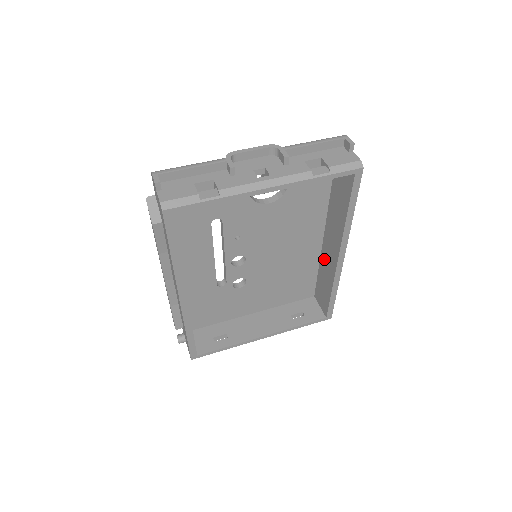
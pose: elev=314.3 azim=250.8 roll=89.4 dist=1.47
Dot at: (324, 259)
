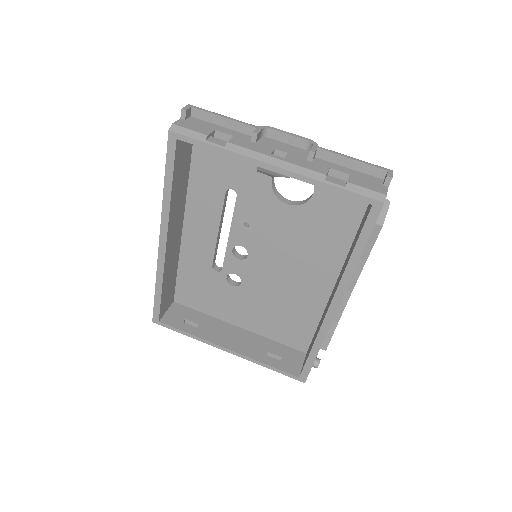
Dot at: occluded
